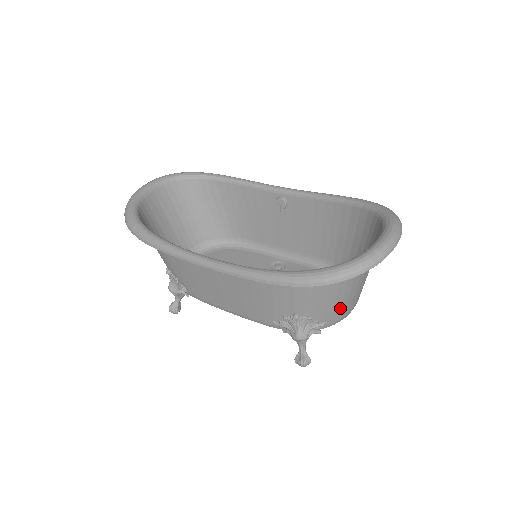
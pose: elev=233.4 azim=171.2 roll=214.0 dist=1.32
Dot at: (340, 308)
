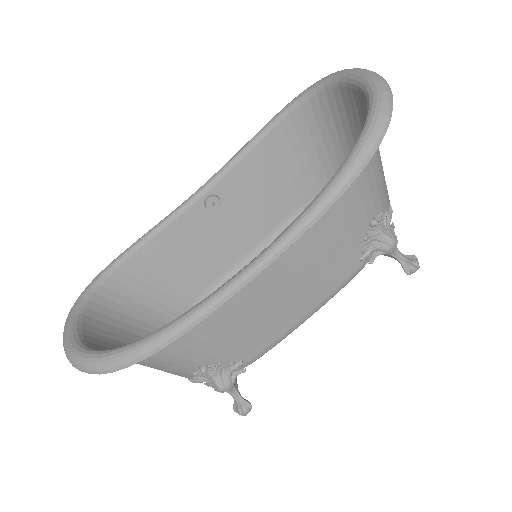
Dot at: (385, 182)
